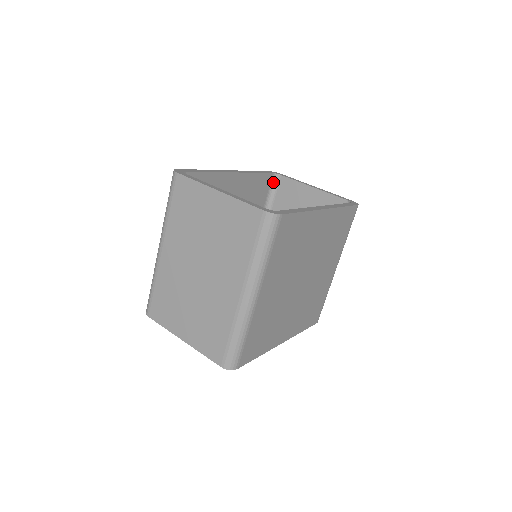
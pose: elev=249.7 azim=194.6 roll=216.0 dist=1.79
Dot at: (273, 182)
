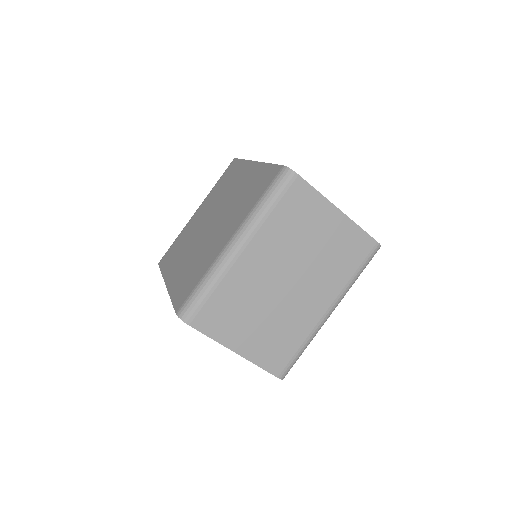
Dot at: occluded
